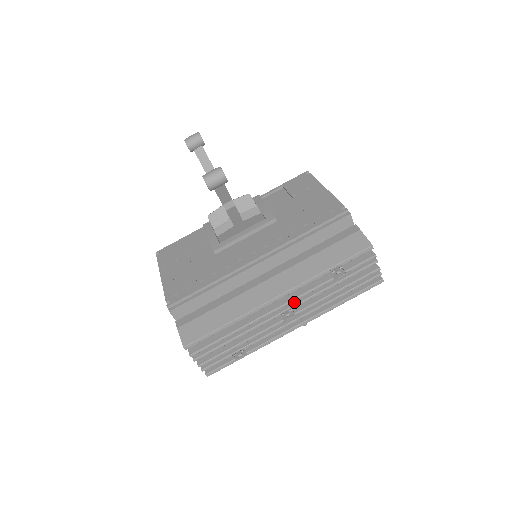
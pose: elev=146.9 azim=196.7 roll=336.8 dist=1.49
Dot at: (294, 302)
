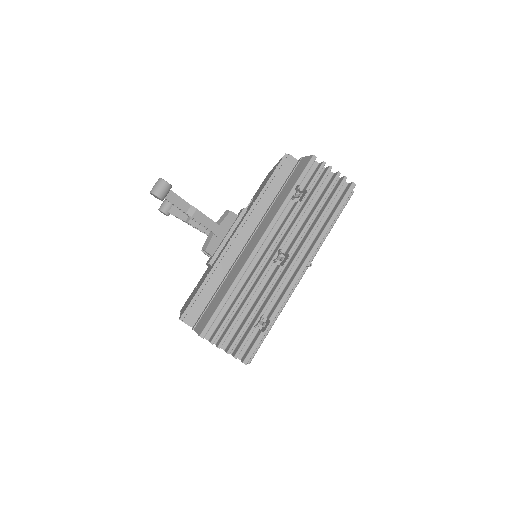
Dot at: (280, 244)
